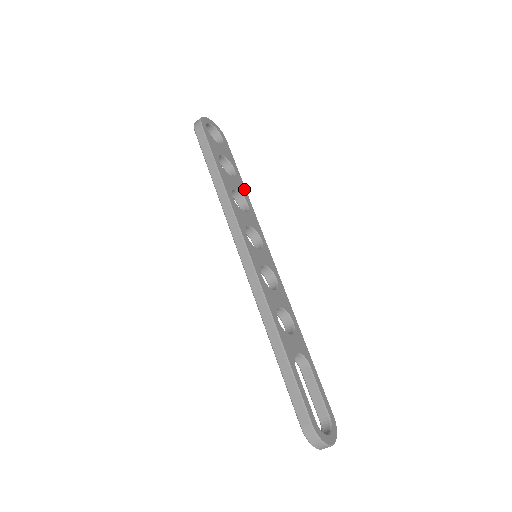
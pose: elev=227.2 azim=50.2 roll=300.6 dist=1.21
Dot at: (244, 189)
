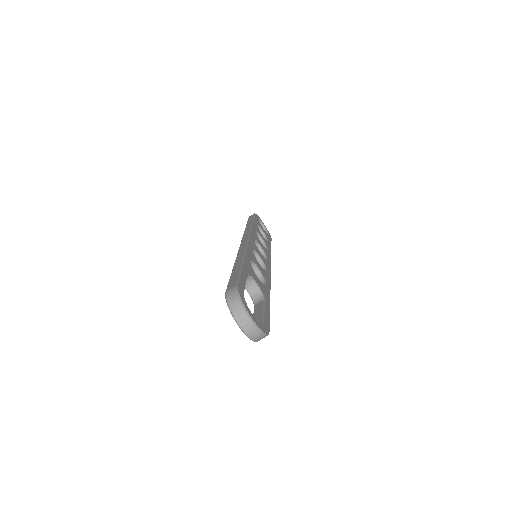
Dot at: (270, 248)
